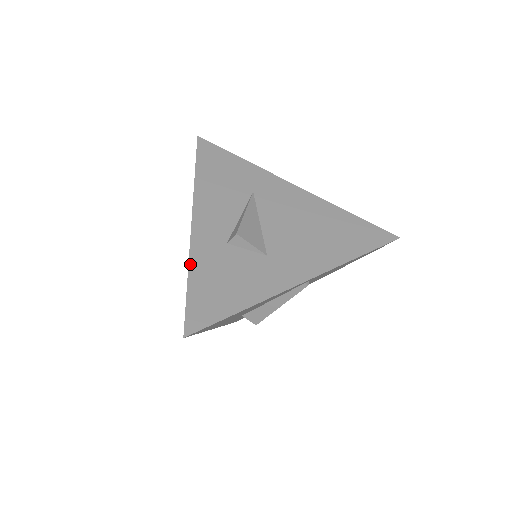
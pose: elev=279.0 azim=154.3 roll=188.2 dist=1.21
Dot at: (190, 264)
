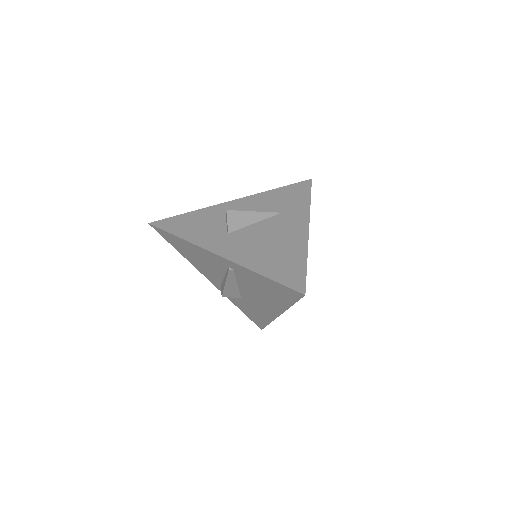
Dot at: (200, 210)
